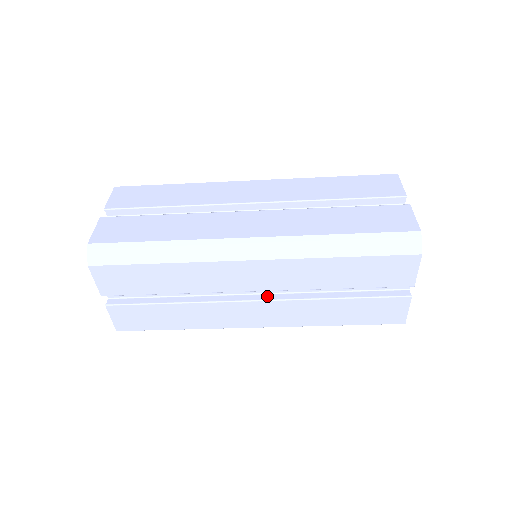
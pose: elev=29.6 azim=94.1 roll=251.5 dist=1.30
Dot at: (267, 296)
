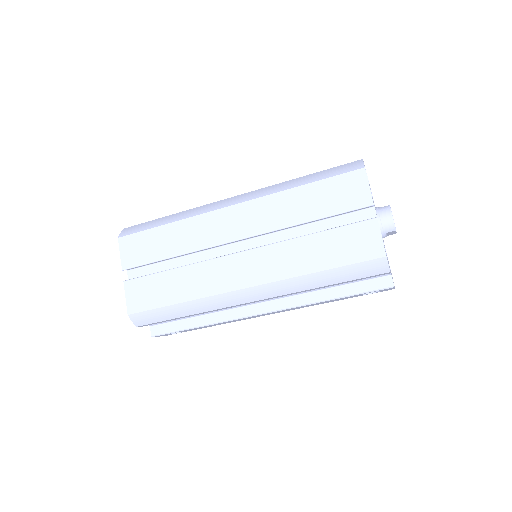
Dot at: occluded
